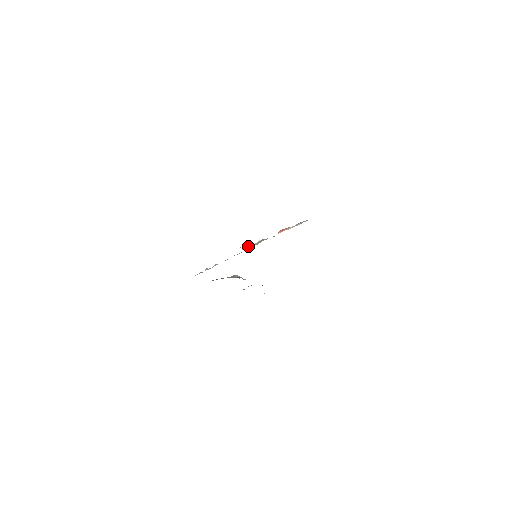
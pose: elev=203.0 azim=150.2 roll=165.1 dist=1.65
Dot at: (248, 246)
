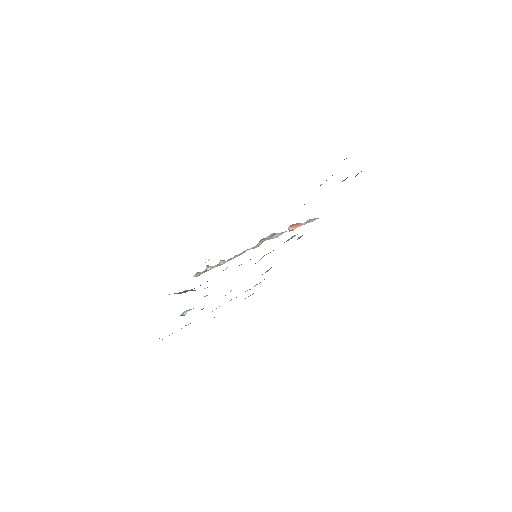
Dot at: occluded
